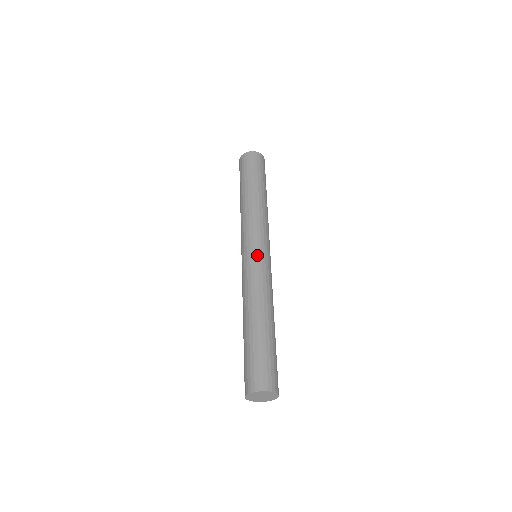
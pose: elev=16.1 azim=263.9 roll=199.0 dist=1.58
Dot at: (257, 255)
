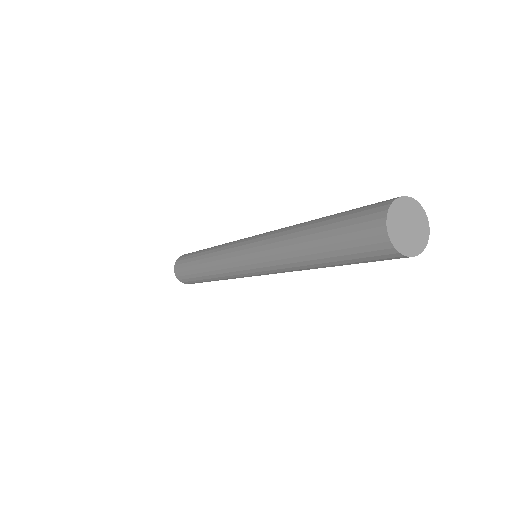
Dot at: occluded
